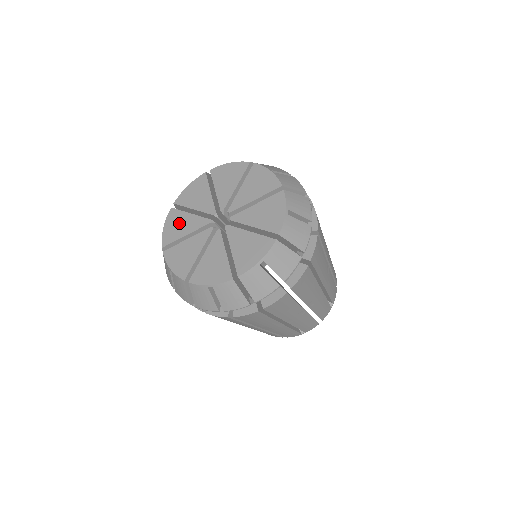
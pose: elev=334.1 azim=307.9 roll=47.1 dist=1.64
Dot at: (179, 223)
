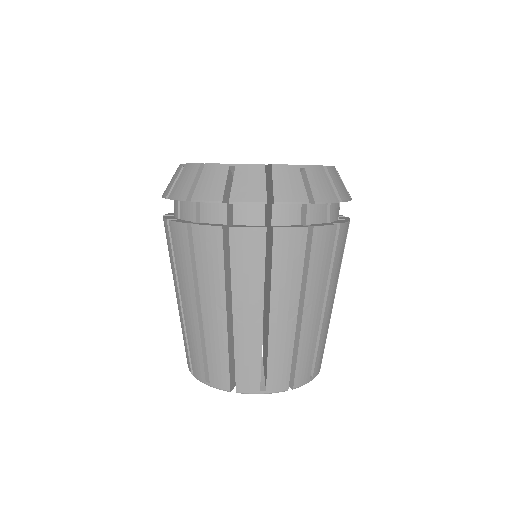
Dot at: occluded
